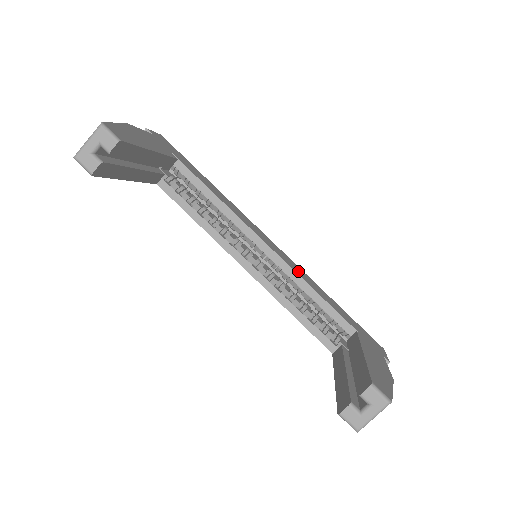
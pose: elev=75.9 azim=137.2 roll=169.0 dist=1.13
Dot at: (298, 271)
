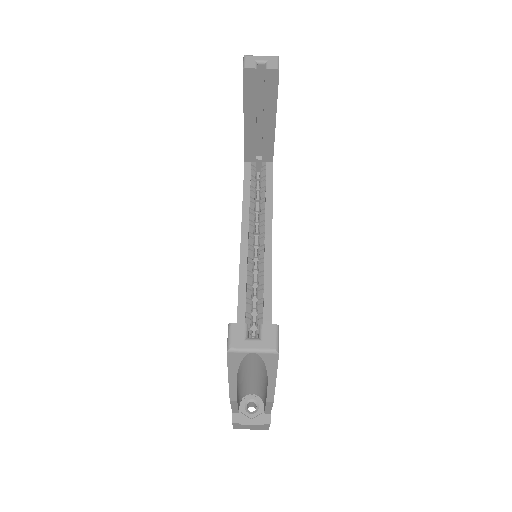
Dot at: occluded
